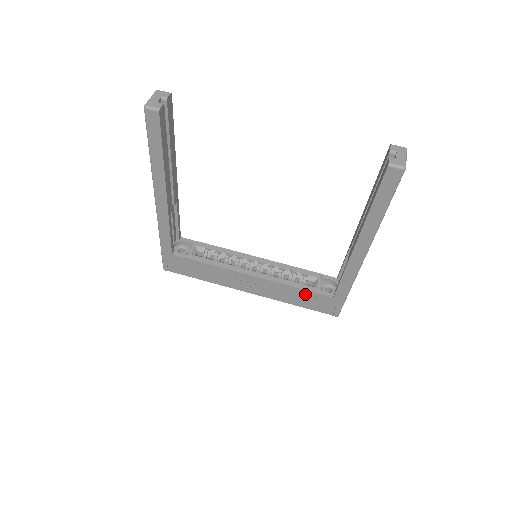
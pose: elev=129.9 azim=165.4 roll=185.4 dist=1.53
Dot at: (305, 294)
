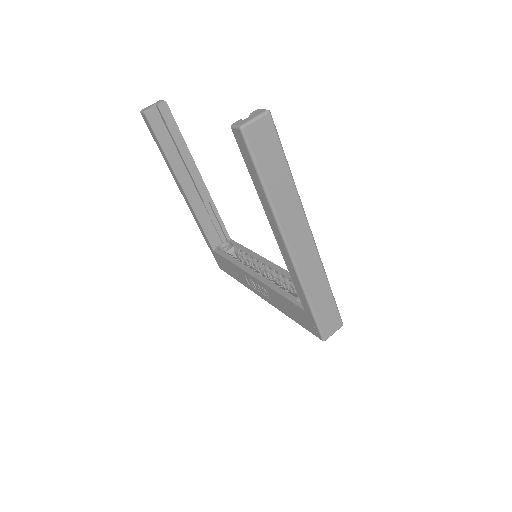
Dot at: (288, 303)
